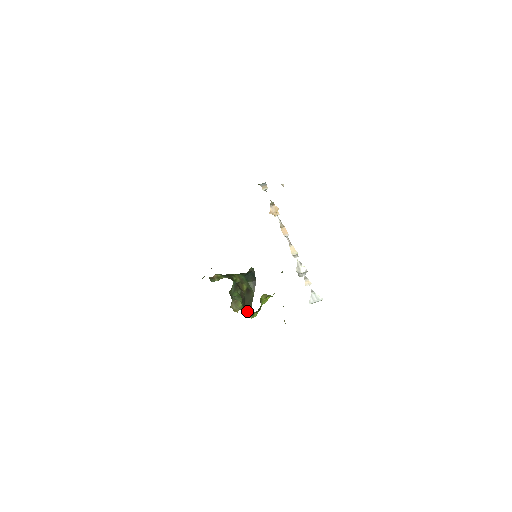
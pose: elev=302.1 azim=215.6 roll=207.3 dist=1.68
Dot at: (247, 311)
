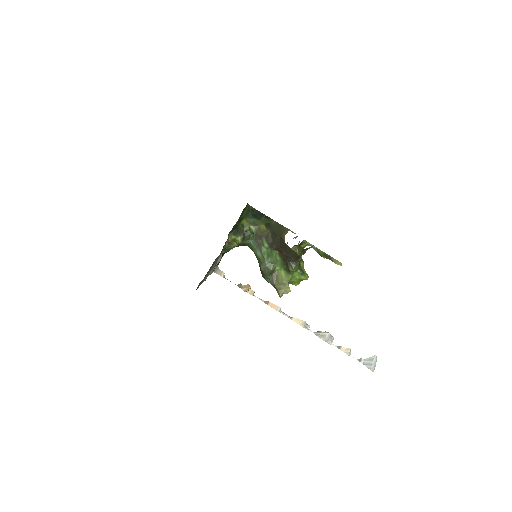
Dot at: (285, 232)
